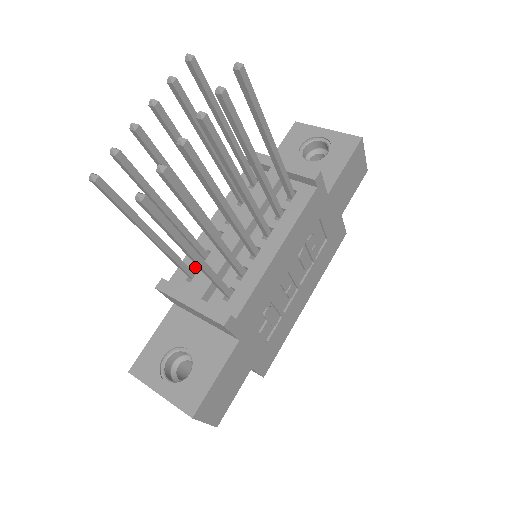
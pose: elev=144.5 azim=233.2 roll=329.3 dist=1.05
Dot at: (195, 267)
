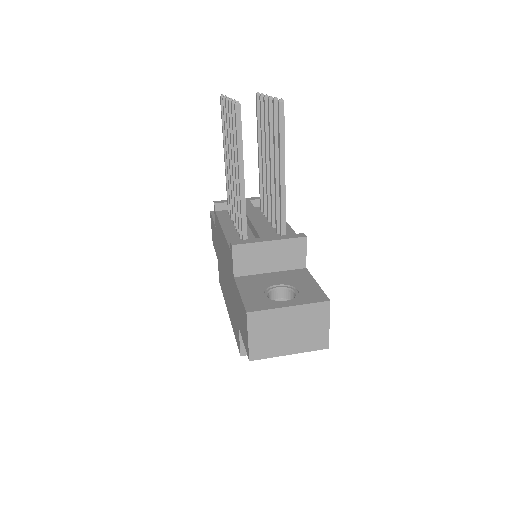
Dot at: occluded
